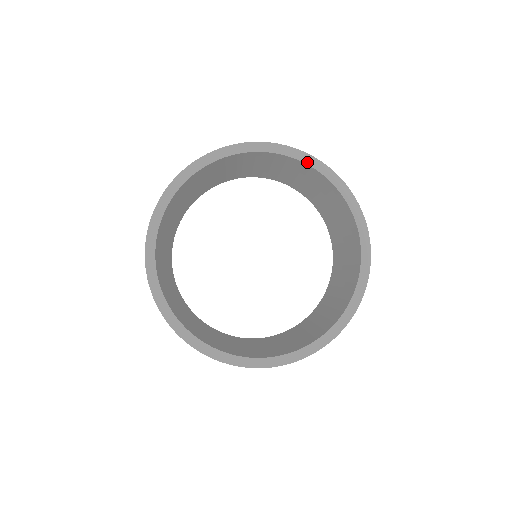
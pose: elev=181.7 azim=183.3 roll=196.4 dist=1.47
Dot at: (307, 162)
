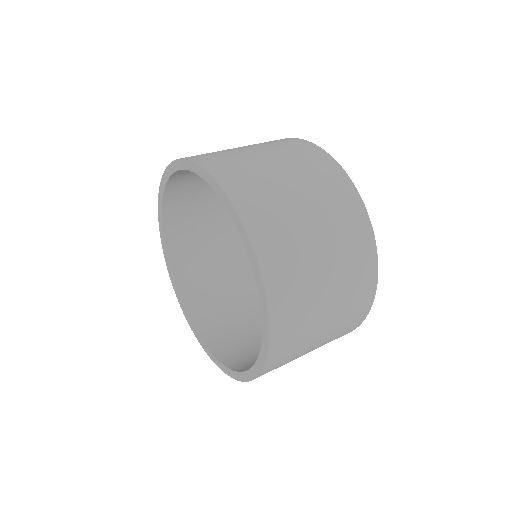
Dot at: (214, 187)
